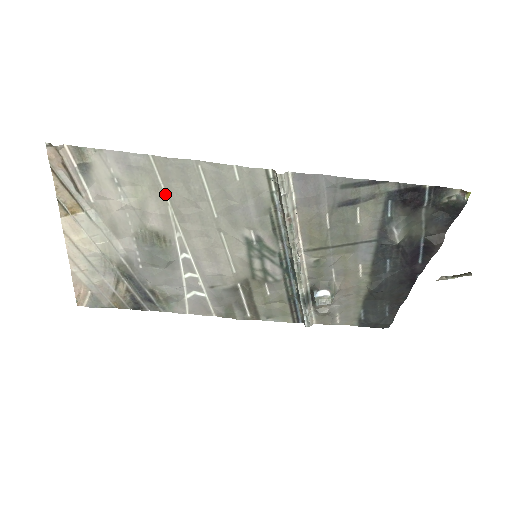
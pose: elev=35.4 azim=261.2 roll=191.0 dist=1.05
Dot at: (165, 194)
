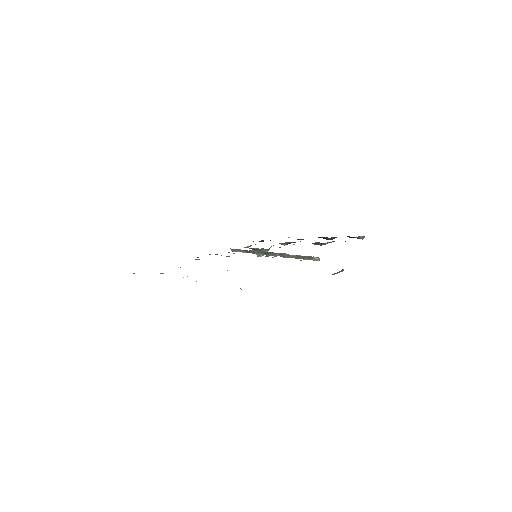
Dot at: occluded
